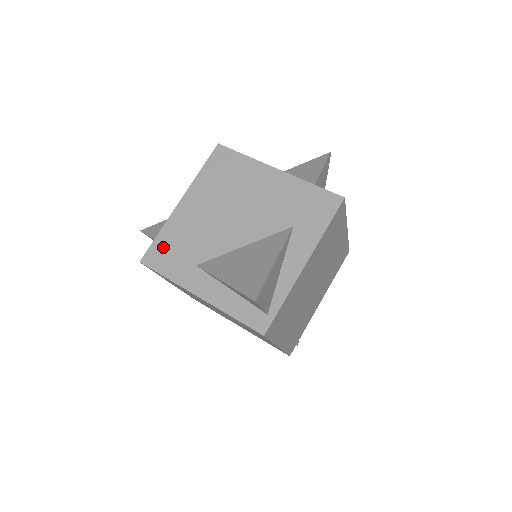
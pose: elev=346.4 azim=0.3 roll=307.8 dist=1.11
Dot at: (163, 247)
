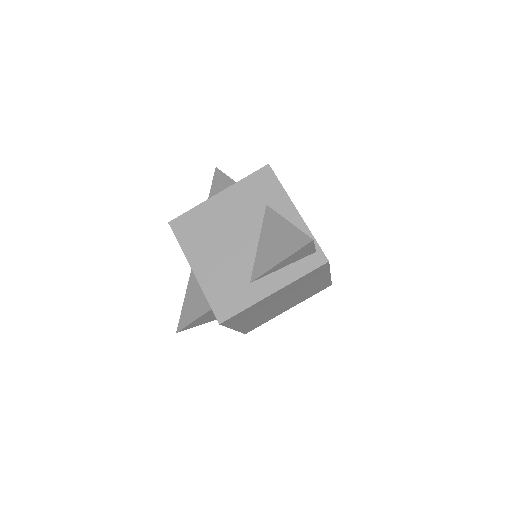
Dot at: (220, 301)
